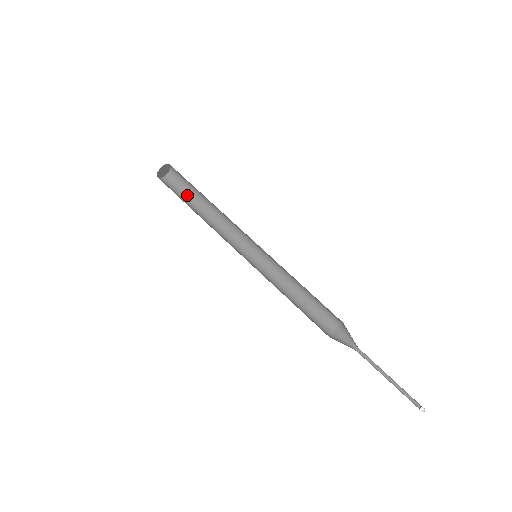
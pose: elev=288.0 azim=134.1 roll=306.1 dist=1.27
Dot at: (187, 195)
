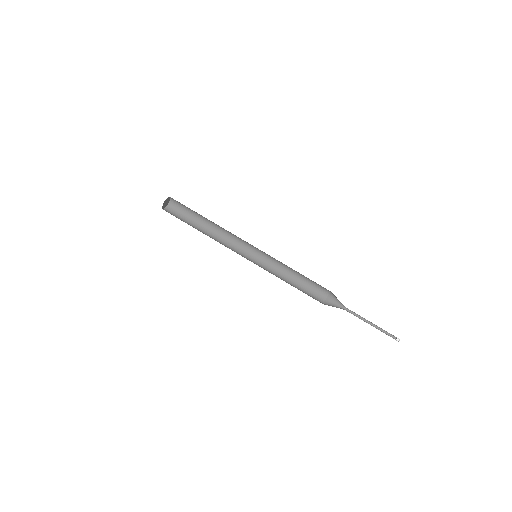
Dot at: (187, 220)
